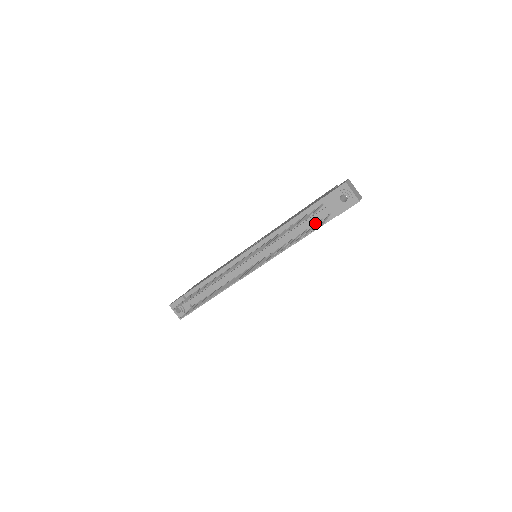
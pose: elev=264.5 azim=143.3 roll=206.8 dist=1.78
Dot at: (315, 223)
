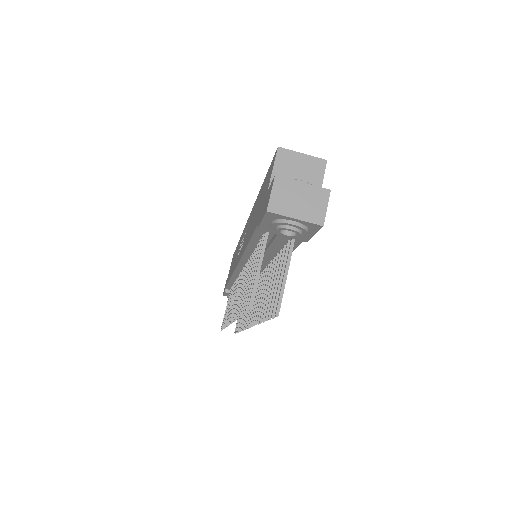
Dot at: (284, 245)
